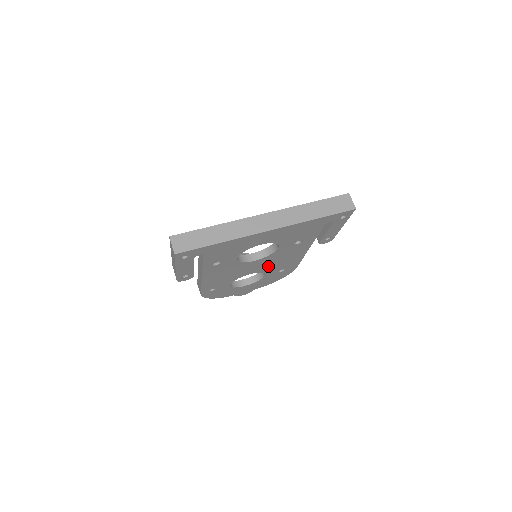
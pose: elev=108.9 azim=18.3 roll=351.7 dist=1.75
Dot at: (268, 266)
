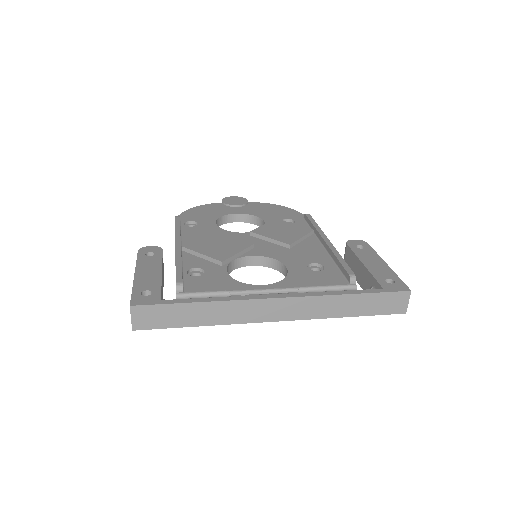
Dot at: occluded
